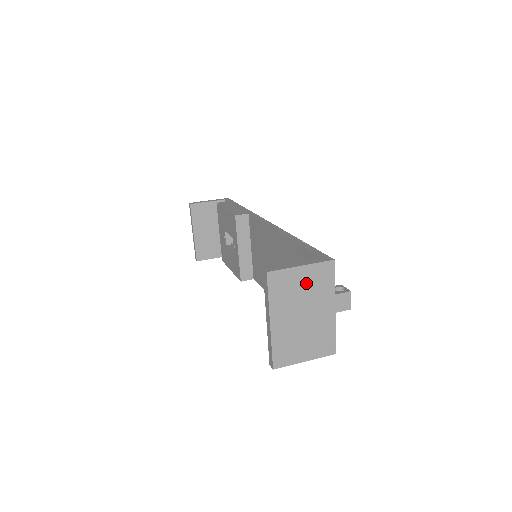
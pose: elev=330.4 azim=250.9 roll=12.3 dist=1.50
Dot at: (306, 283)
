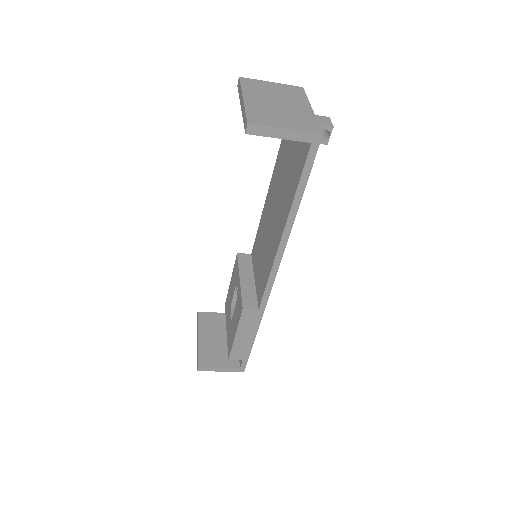
Dot at: (278, 90)
